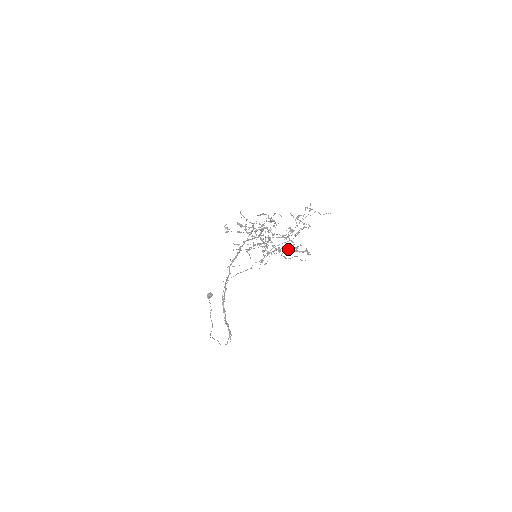
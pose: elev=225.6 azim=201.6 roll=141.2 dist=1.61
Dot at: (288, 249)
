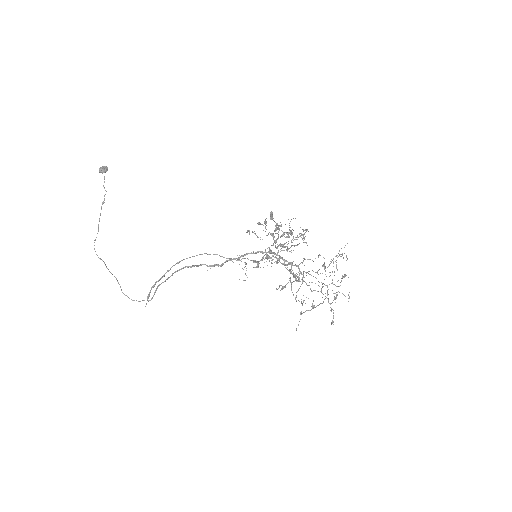
Dot at: (285, 264)
